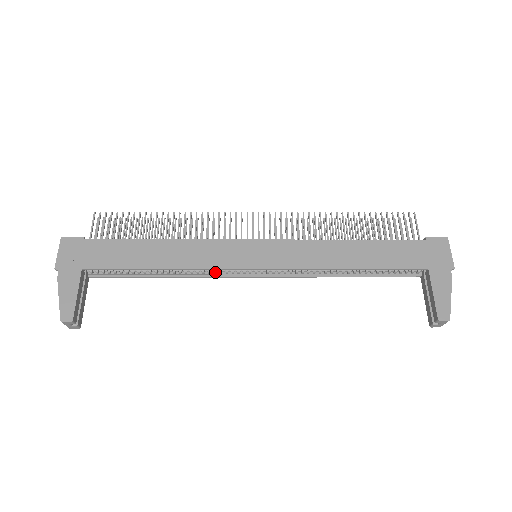
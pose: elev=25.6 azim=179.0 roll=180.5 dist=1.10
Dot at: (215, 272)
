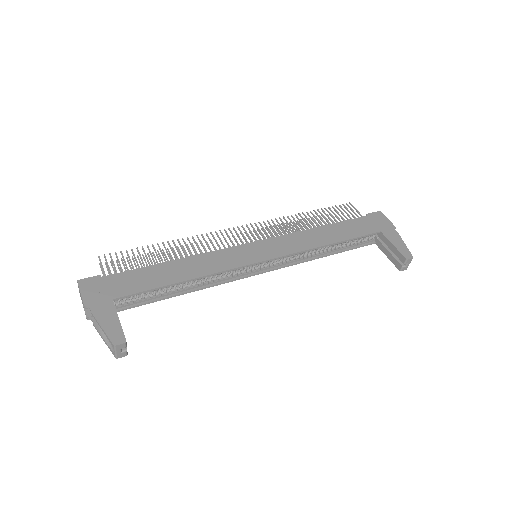
Dot at: (229, 276)
